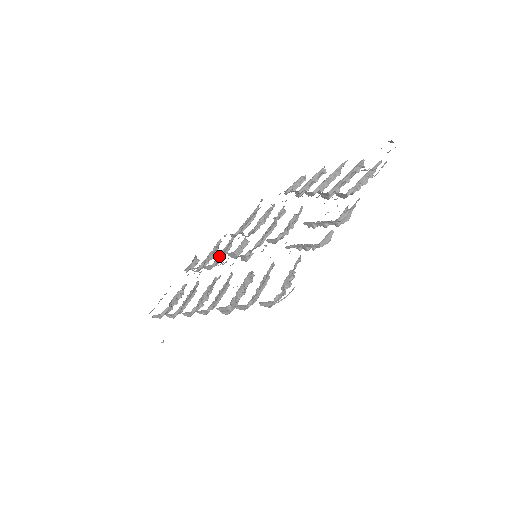
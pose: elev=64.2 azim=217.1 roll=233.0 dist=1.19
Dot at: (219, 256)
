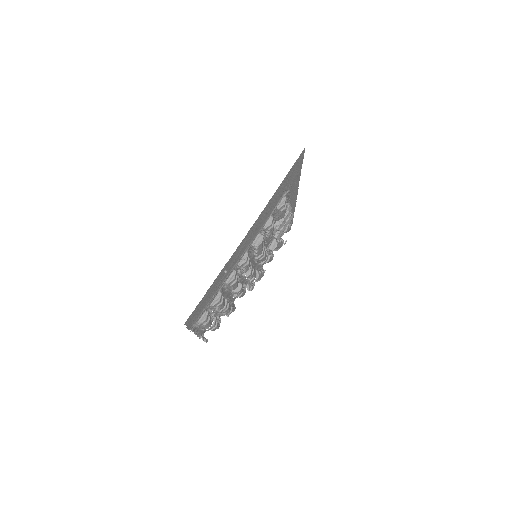
Dot at: occluded
